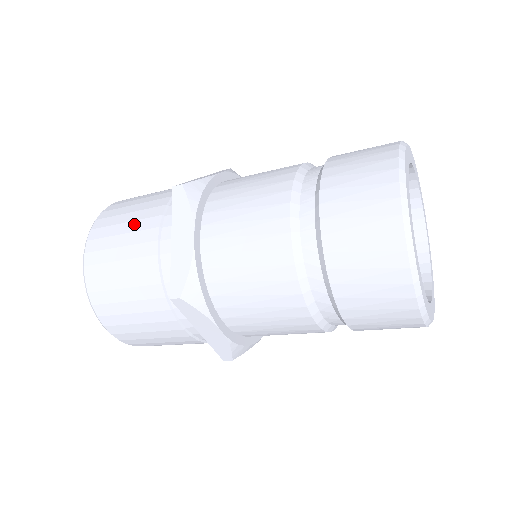
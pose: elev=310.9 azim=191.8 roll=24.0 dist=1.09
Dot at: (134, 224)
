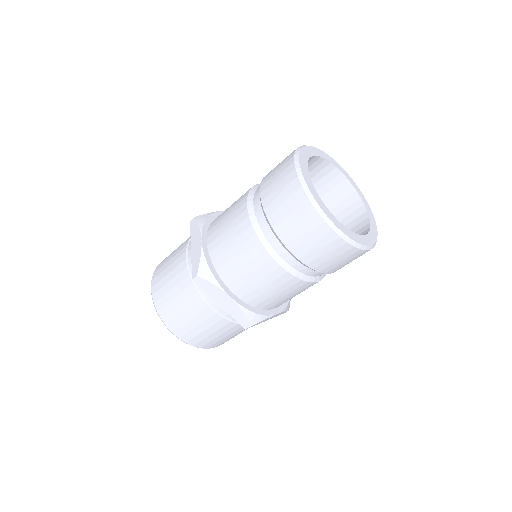
Dot at: (186, 305)
